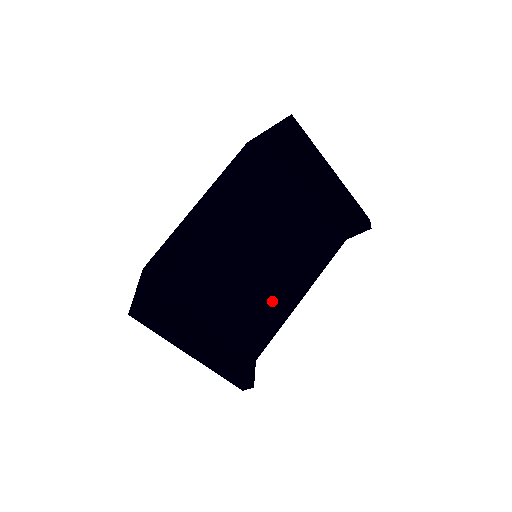
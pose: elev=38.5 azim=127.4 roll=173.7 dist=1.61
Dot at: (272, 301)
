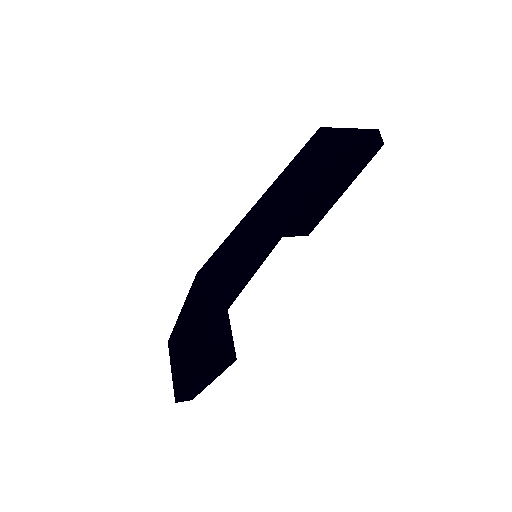
Dot at: occluded
